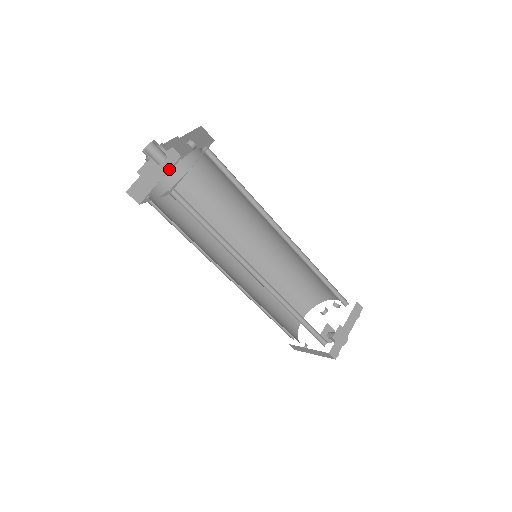
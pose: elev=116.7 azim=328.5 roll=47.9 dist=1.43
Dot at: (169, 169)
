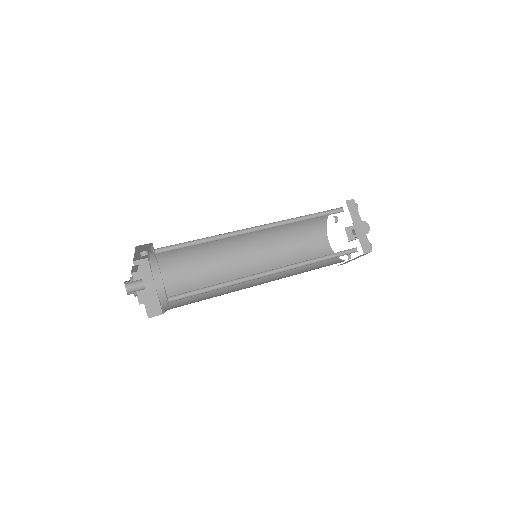
Dot at: (151, 274)
